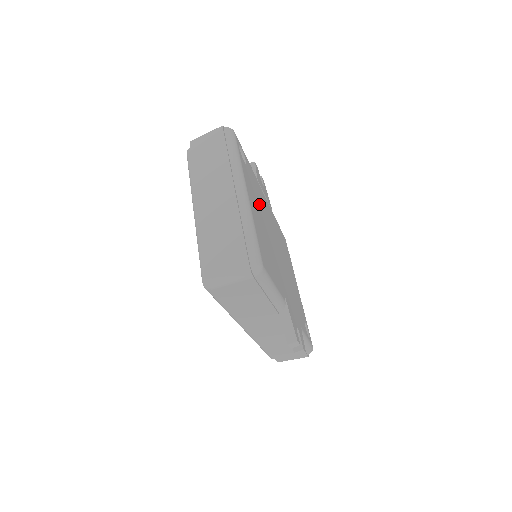
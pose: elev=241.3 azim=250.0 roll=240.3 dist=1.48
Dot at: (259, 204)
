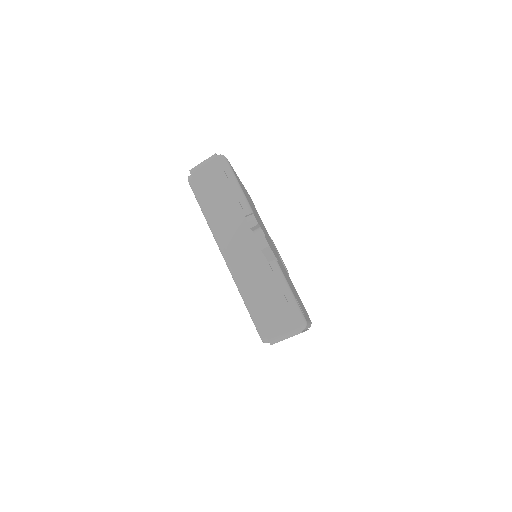
Dot at: (258, 216)
